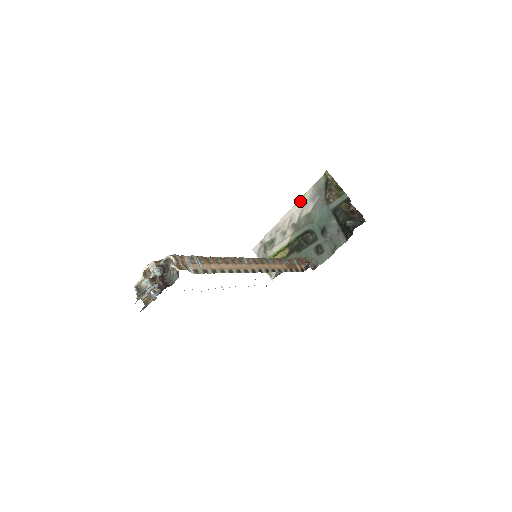
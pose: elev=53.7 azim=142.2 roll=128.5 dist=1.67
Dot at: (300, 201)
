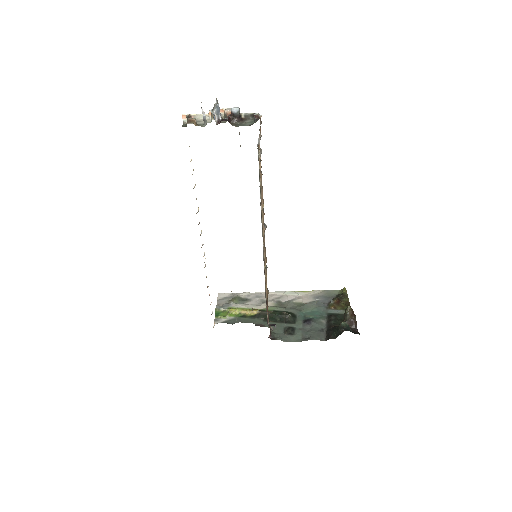
Dot at: (302, 292)
